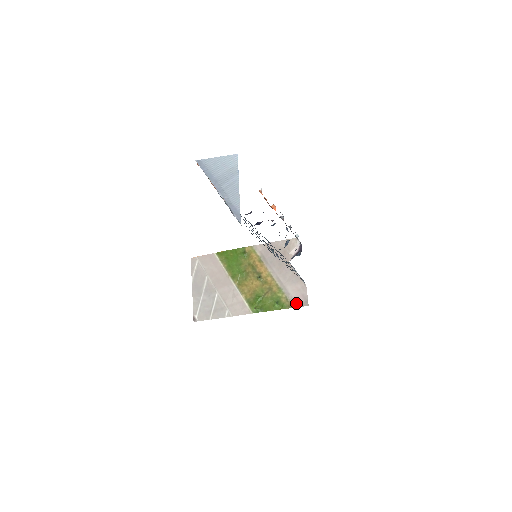
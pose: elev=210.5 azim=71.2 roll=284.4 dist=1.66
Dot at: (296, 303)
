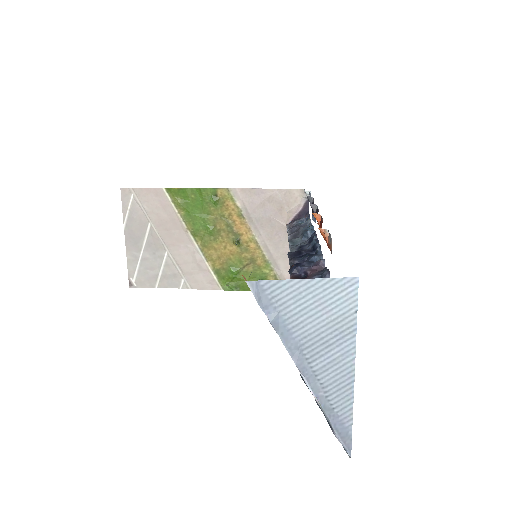
Dot at: occluded
